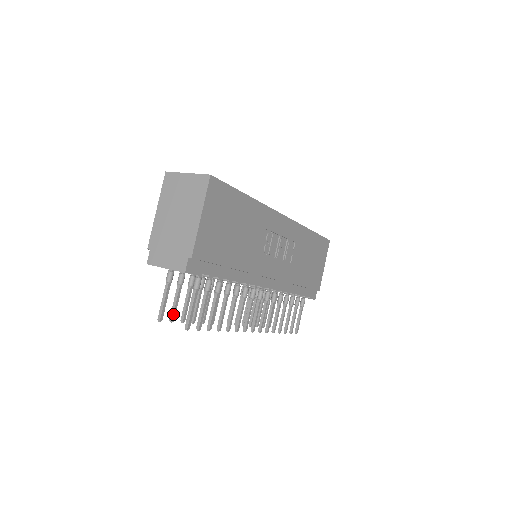
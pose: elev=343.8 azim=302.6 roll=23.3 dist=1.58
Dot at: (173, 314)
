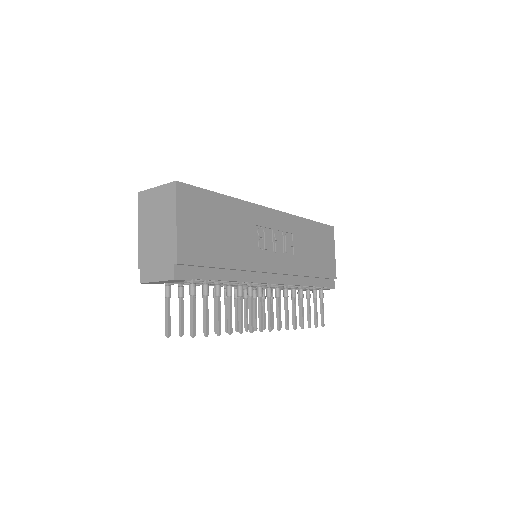
Dot at: (181, 328)
